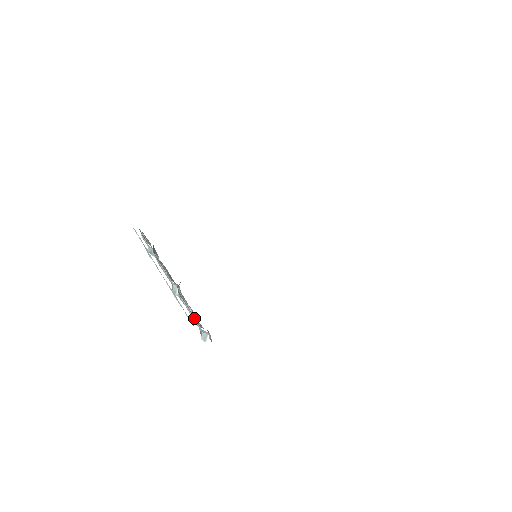
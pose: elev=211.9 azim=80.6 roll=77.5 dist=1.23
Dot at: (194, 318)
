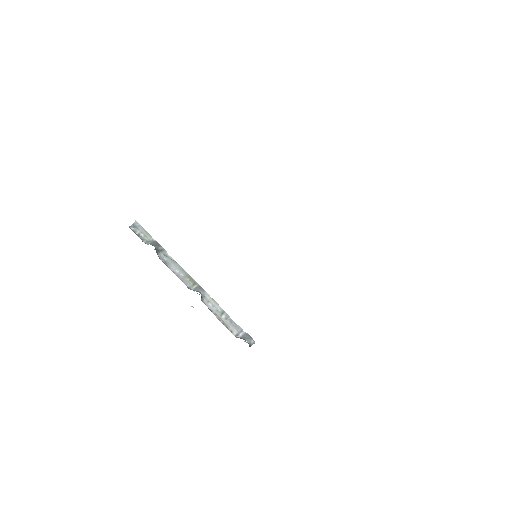
Dot at: (230, 324)
